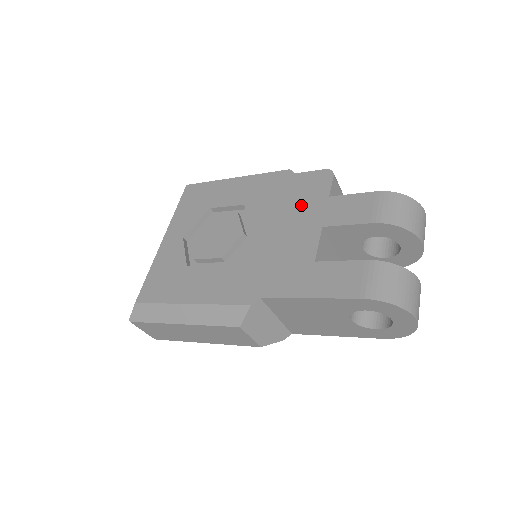
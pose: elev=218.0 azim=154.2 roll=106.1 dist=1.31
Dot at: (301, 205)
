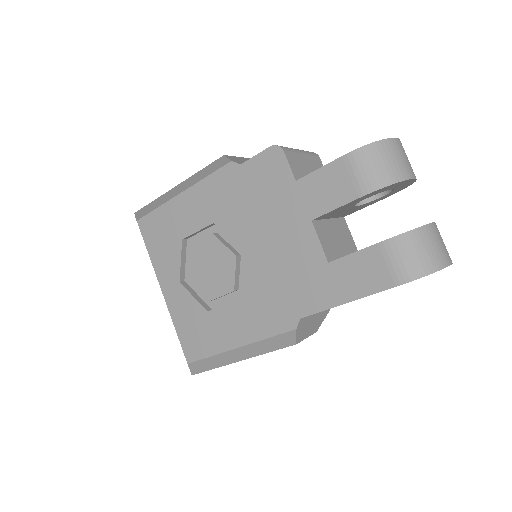
Dot at: (273, 202)
